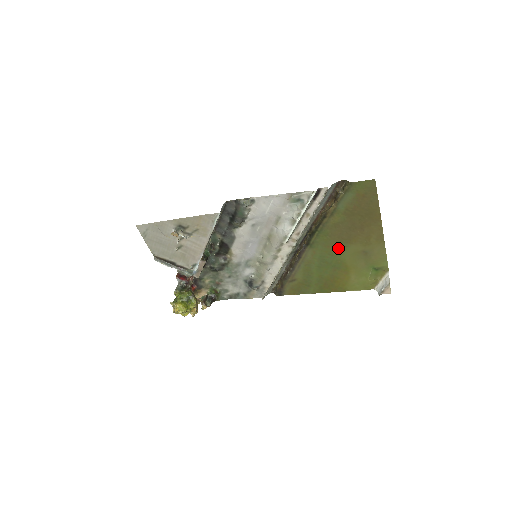
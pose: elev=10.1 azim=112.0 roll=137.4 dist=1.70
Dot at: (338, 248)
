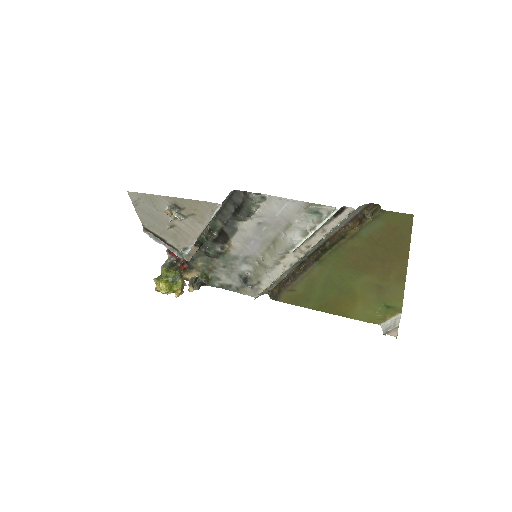
Dot at: (350, 273)
